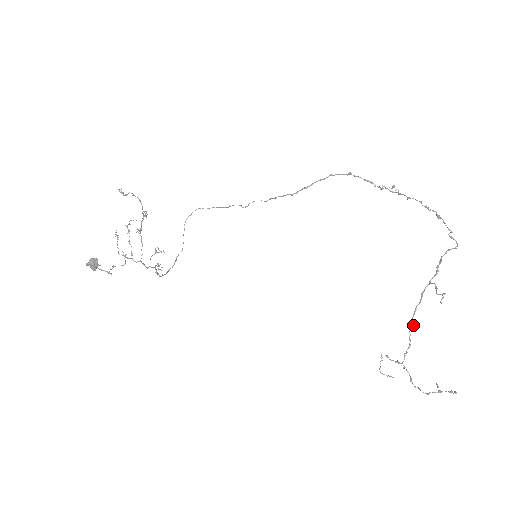
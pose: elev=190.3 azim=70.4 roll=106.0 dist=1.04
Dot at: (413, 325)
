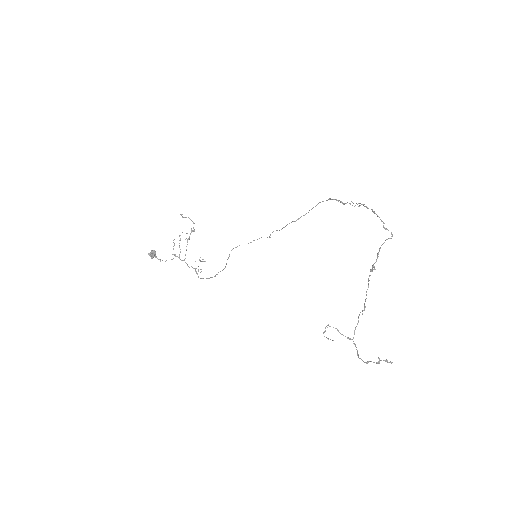
Dot at: (364, 308)
